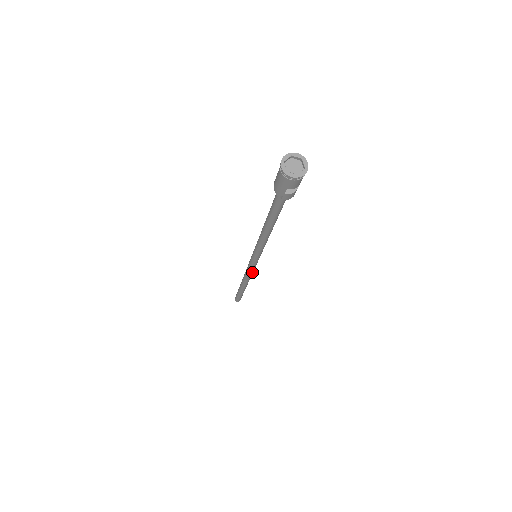
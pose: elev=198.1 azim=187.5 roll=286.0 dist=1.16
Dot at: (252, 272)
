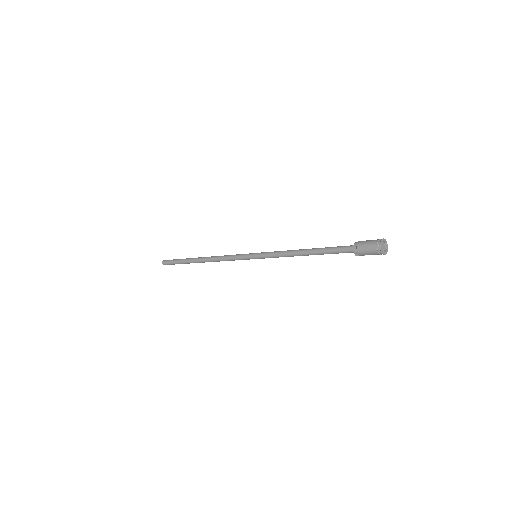
Dot at: (231, 260)
